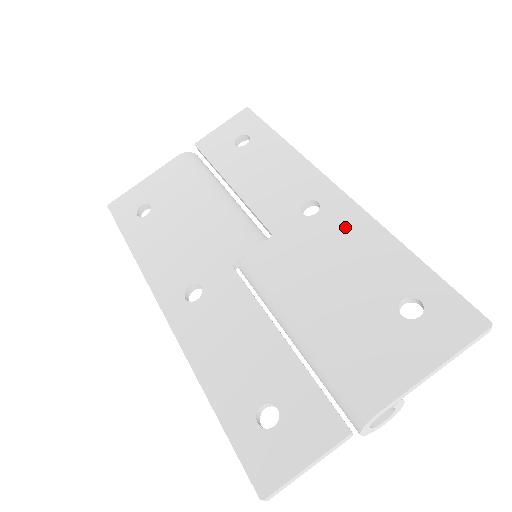
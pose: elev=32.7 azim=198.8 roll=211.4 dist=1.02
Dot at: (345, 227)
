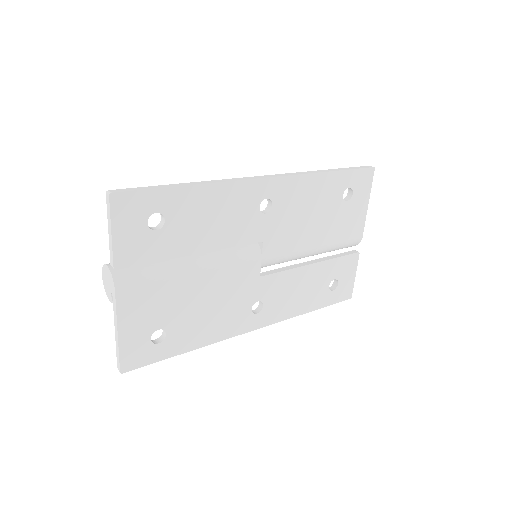
Dot at: (294, 194)
